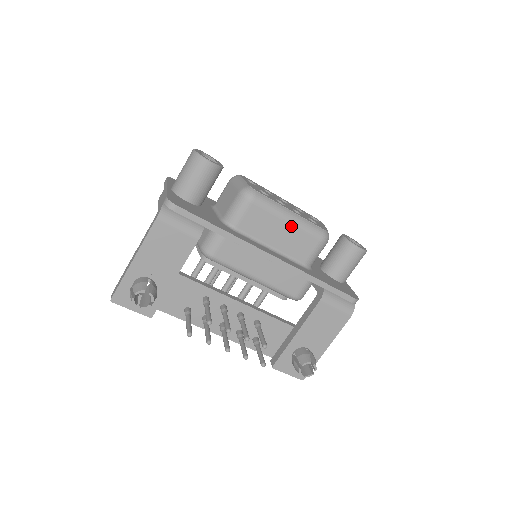
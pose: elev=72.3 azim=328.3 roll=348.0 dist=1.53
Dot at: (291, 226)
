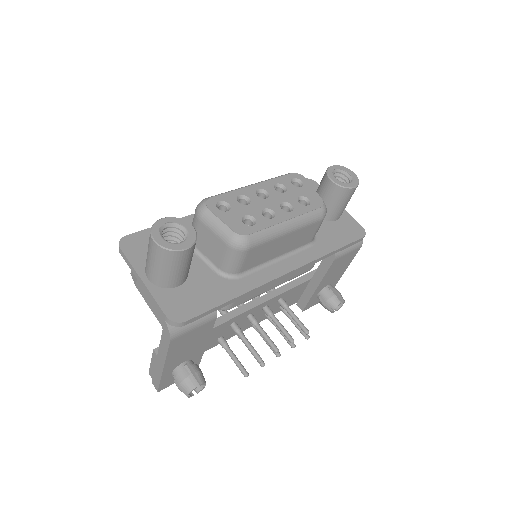
Dot at: (292, 233)
